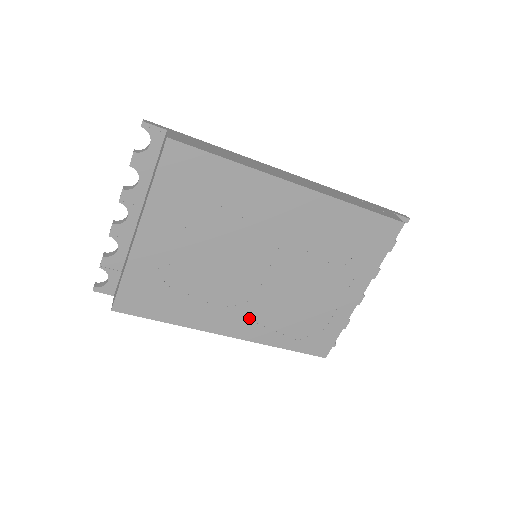
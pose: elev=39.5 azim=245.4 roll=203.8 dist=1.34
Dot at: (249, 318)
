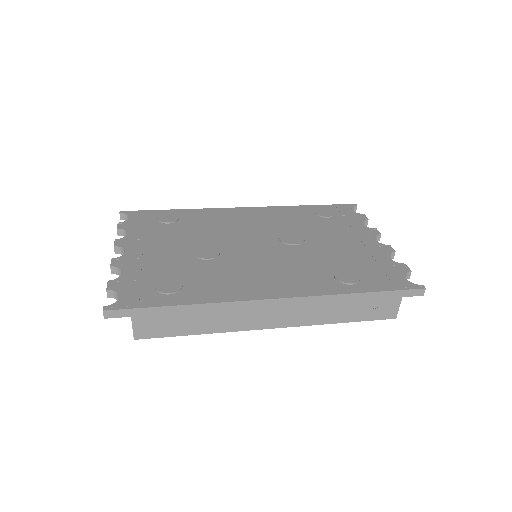
Dot at: occluded
